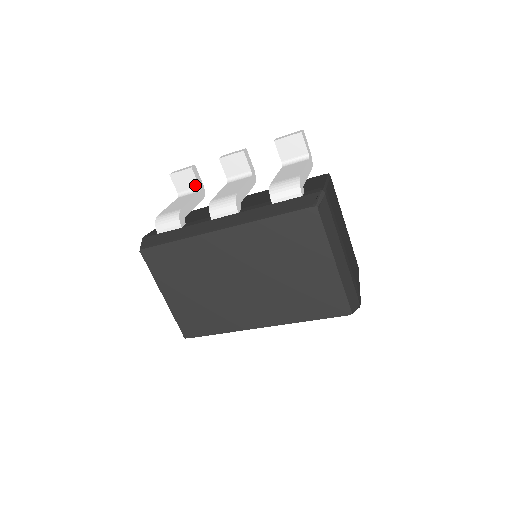
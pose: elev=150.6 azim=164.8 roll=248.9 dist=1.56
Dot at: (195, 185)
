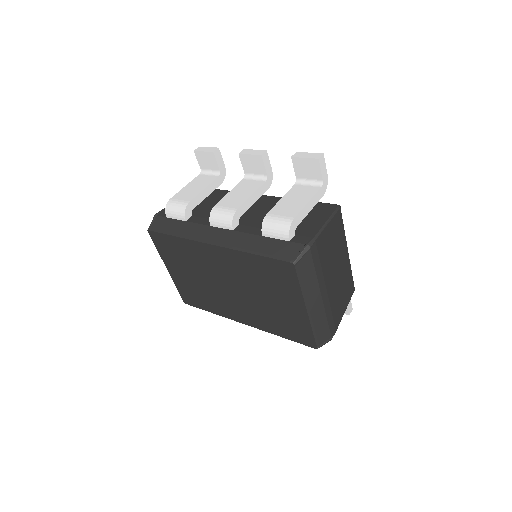
Dot at: (216, 168)
